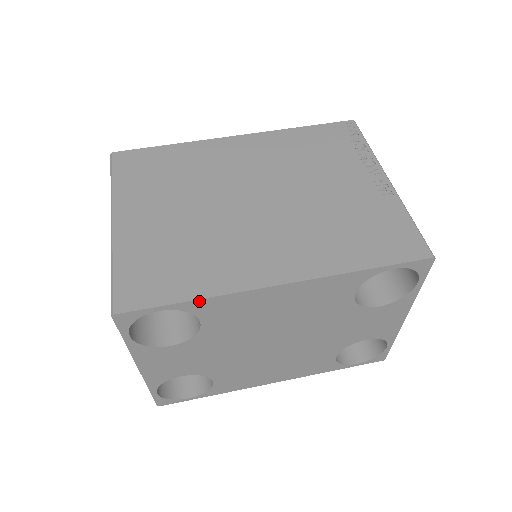
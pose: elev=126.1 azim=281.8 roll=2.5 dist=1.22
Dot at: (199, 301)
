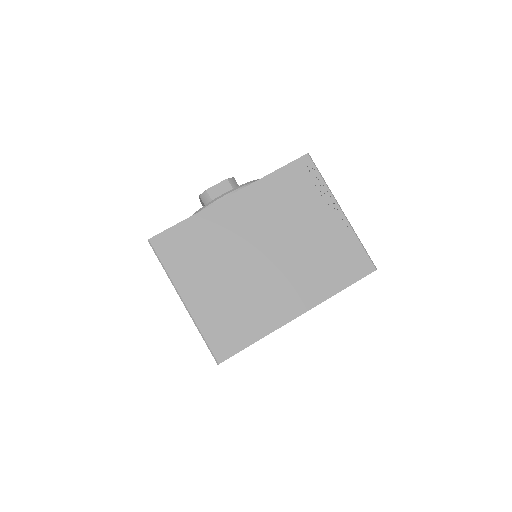
Dot at: occluded
